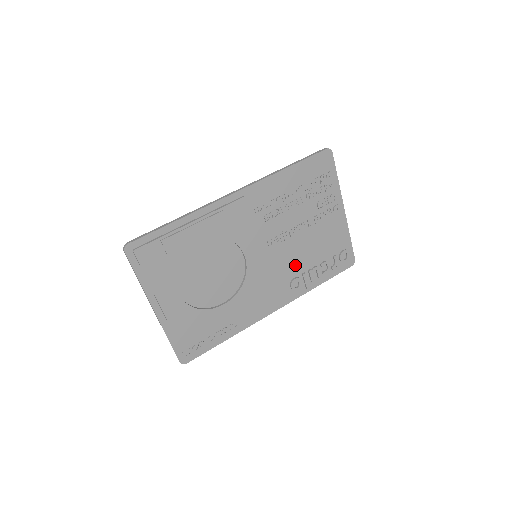
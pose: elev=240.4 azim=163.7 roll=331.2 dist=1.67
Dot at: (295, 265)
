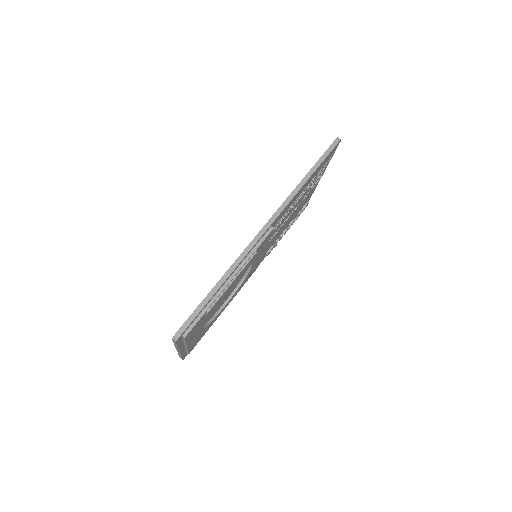
Dot at: (275, 239)
